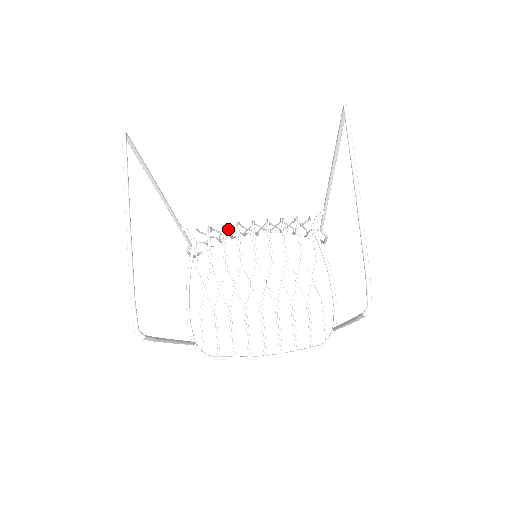
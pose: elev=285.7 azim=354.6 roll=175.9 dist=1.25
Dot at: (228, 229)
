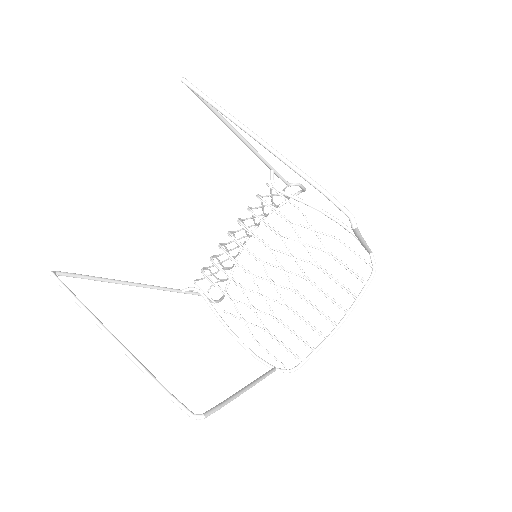
Dot at: occluded
